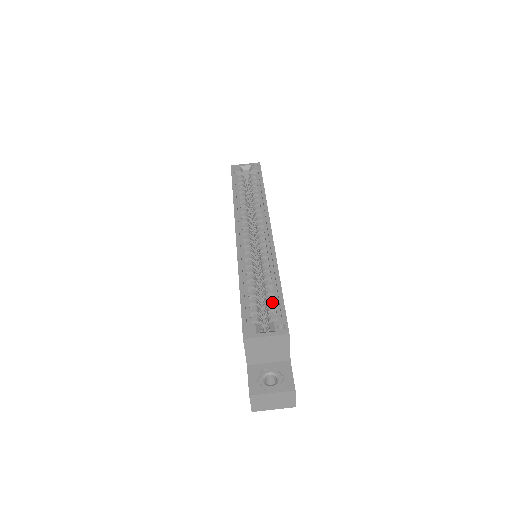
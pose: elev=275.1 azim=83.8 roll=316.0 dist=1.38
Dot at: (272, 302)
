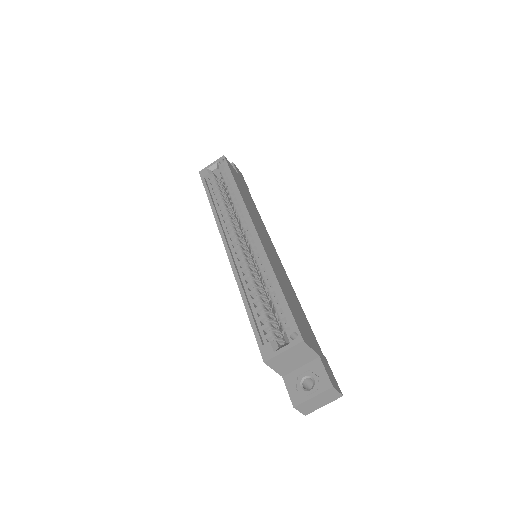
Dot at: (280, 310)
